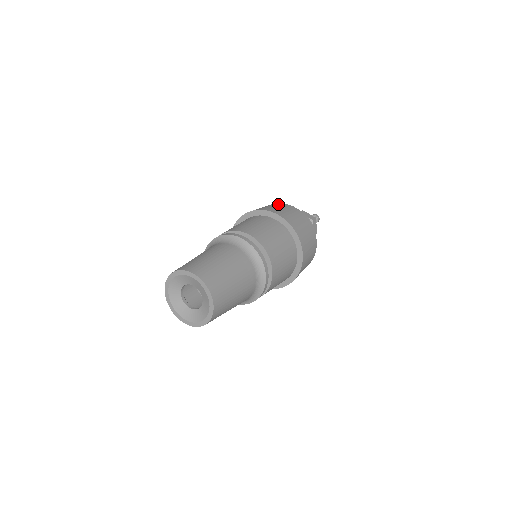
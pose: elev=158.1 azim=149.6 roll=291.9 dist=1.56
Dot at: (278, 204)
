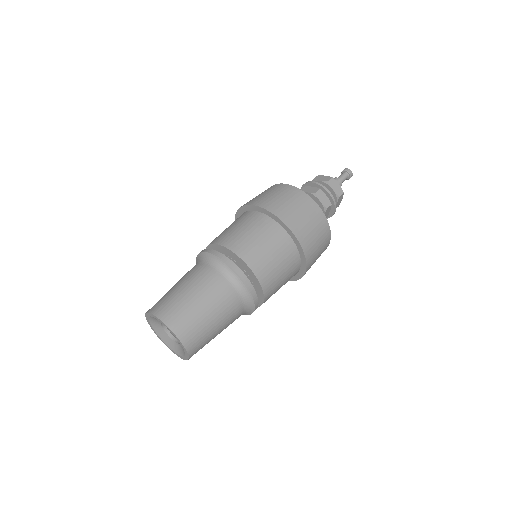
Dot at: (267, 189)
